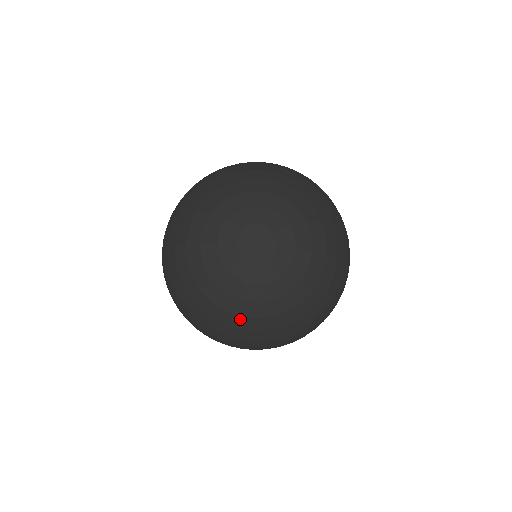
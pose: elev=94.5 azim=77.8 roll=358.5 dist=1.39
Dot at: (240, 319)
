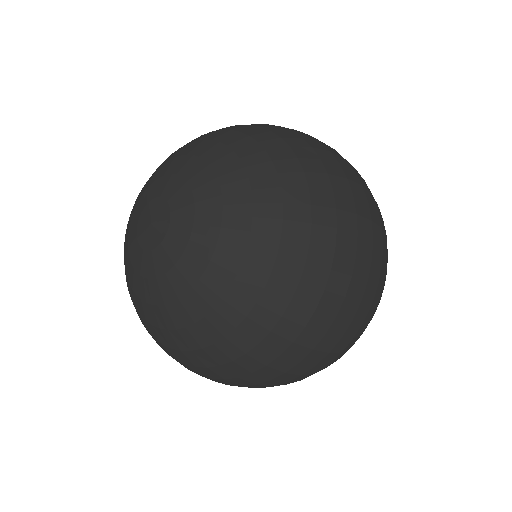
Dot at: (144, 321)
